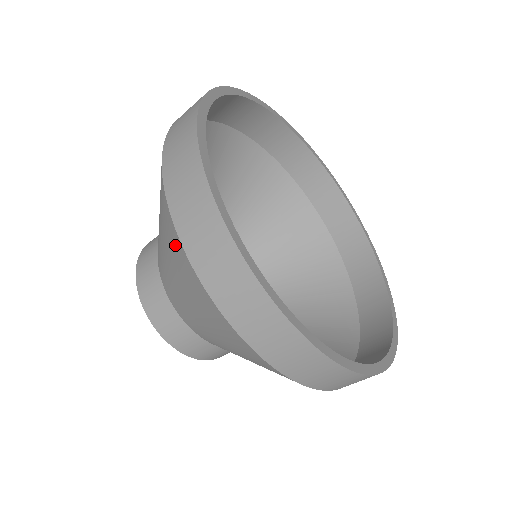
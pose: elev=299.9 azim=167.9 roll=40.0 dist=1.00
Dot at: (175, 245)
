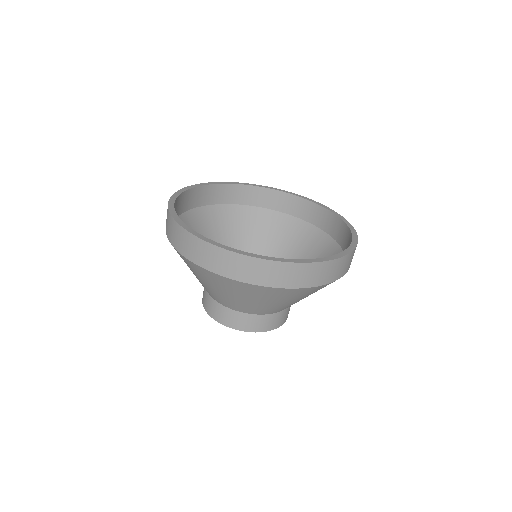
Dot at: (211, 277)
